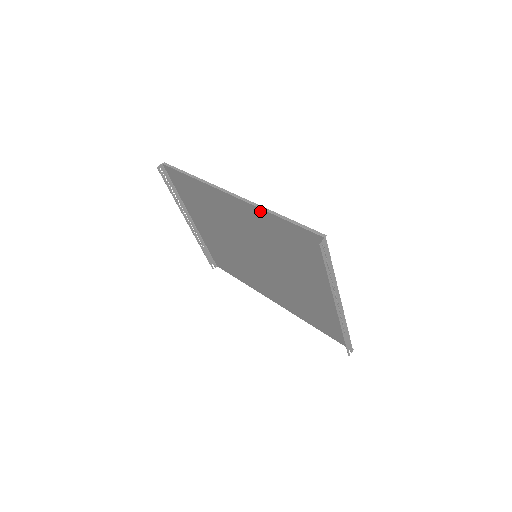
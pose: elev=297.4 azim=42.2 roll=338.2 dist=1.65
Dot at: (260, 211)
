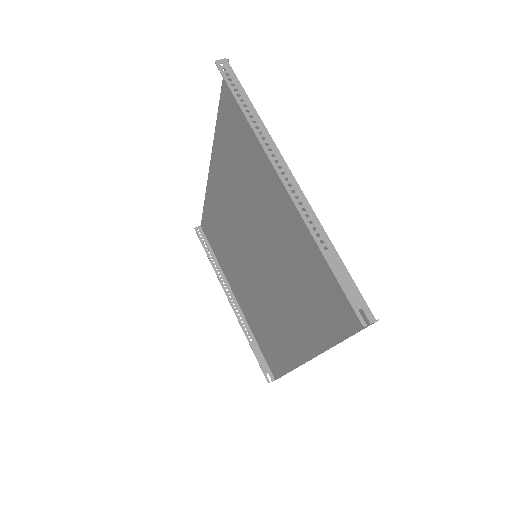
Dot at: (216, 140)
